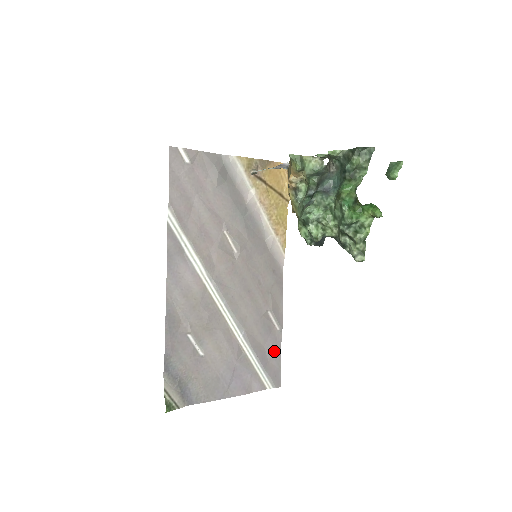
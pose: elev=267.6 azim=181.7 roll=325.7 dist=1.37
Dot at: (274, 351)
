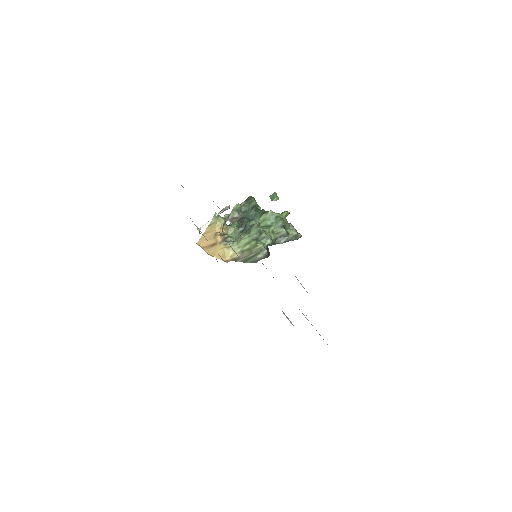
Dot at: occluded
